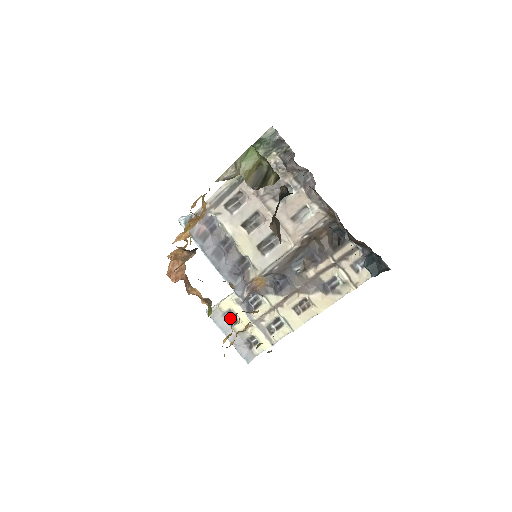
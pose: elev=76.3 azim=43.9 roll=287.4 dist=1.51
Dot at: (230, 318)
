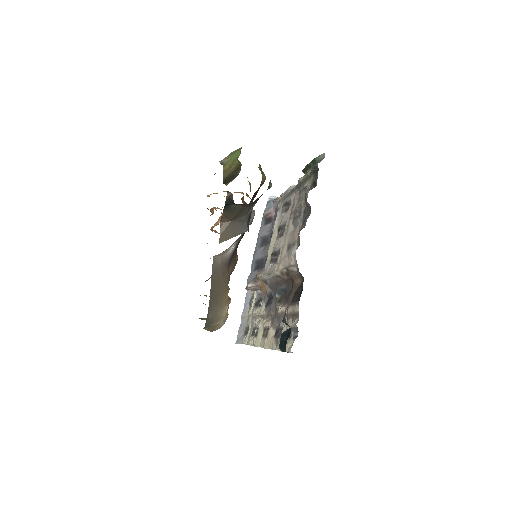
Dot at: occluded
